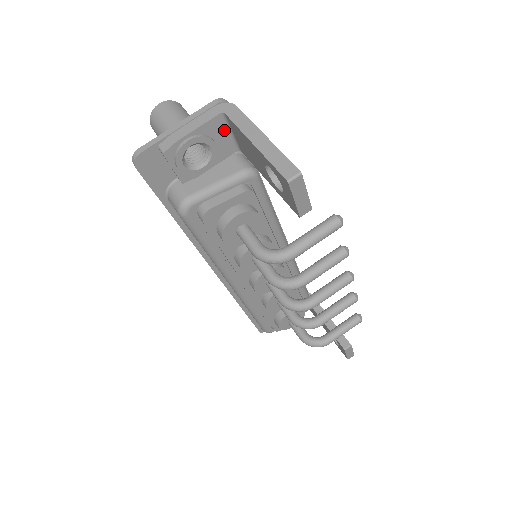
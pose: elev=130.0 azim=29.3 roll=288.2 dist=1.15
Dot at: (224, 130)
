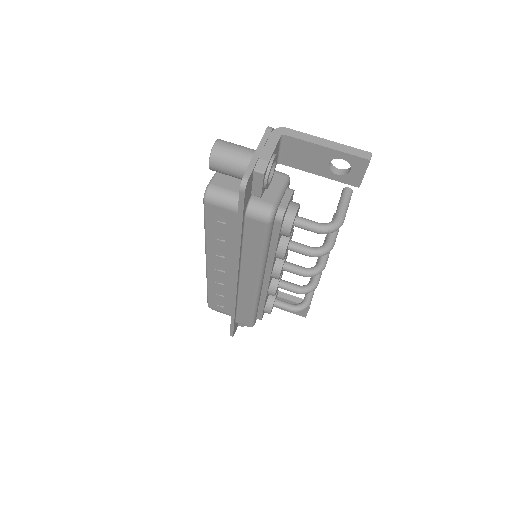
Dot at: (278, 148)
